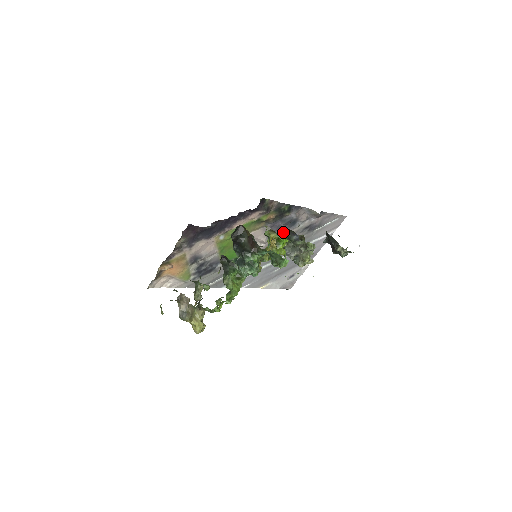
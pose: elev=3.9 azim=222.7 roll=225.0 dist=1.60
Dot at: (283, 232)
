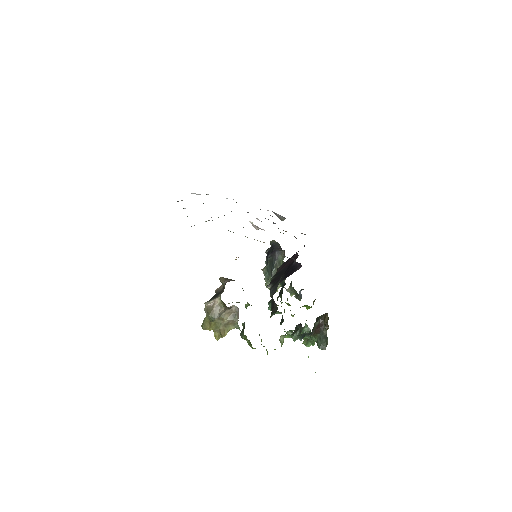
Dot at: (283, 253)
